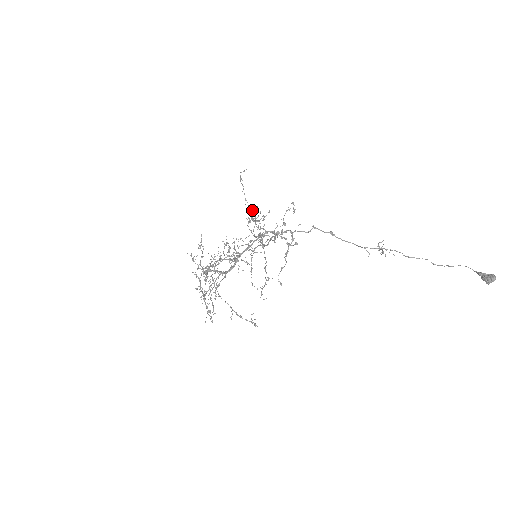
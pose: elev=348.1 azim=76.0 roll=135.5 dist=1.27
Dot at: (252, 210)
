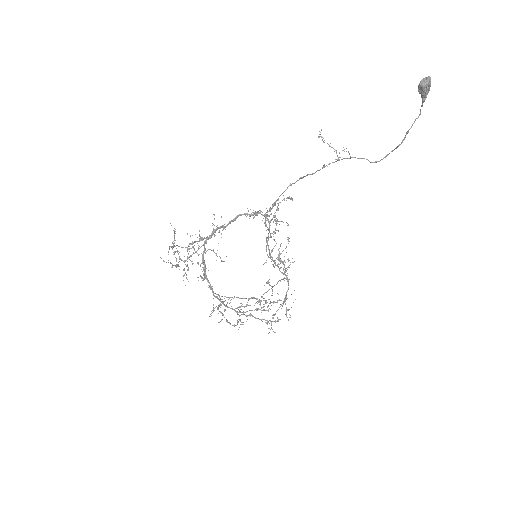
Dot at: occluded
